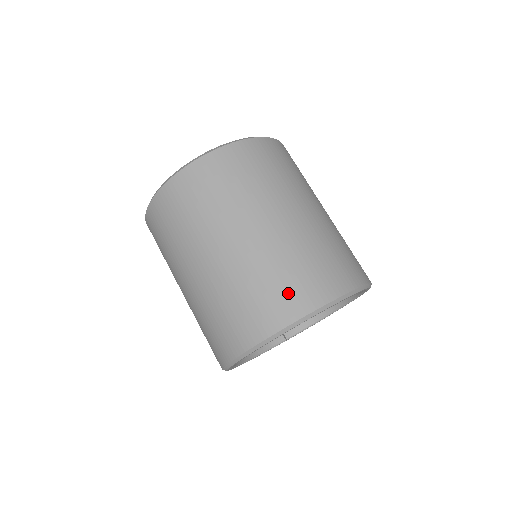
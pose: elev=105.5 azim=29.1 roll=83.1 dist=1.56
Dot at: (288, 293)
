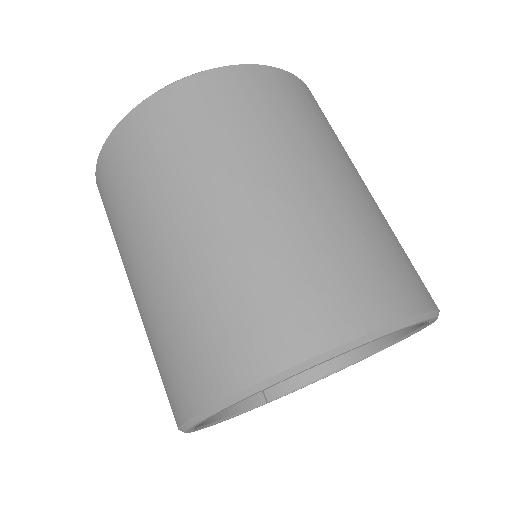
Dot at: (345, 288)
